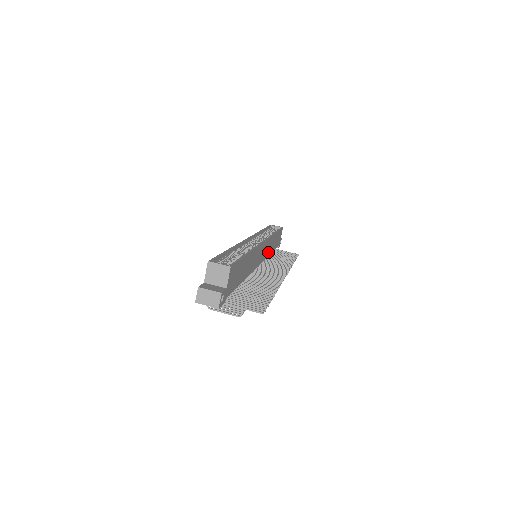
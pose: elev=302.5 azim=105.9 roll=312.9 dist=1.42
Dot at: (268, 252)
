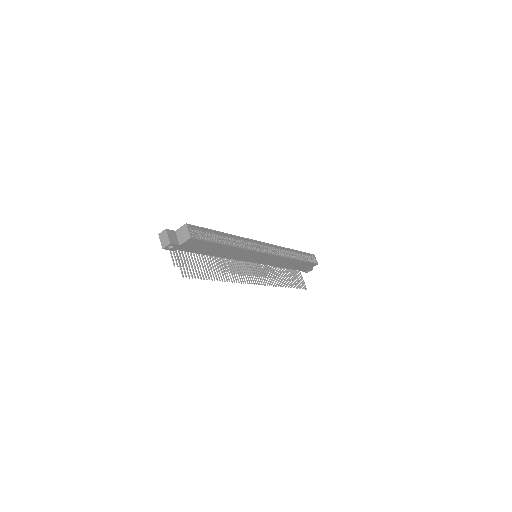
Dot at: (275, 264)
